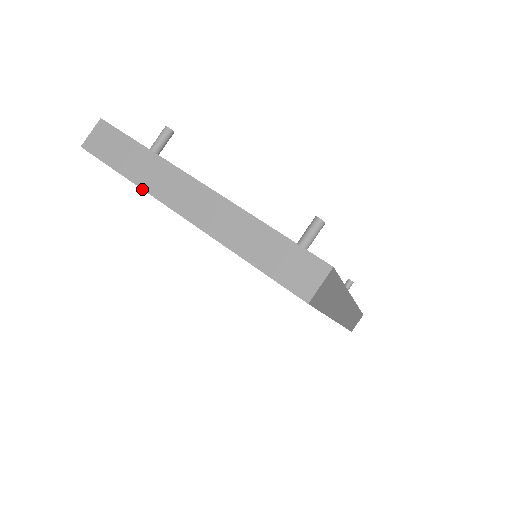
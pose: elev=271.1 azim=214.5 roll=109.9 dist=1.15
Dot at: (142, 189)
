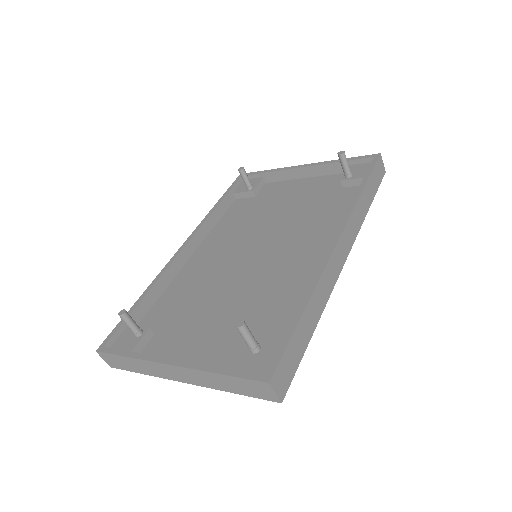
Dot at: occluded
